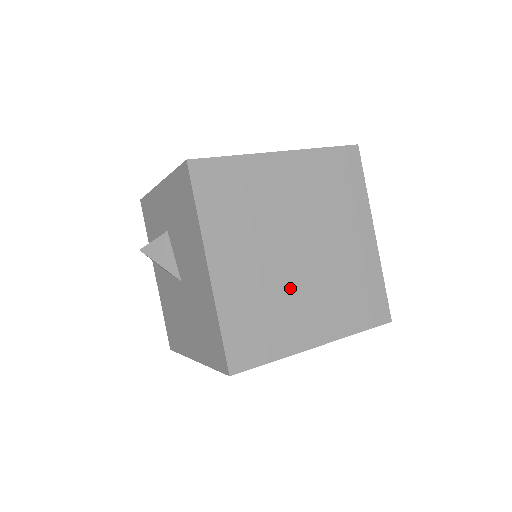
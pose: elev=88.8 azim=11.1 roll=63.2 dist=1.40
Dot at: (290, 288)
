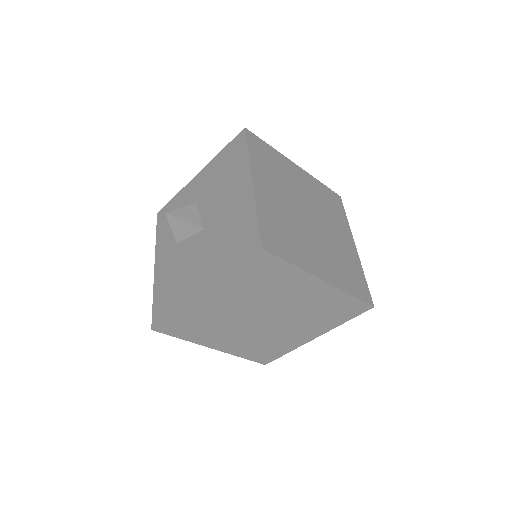
Dot at: (304, 232)
